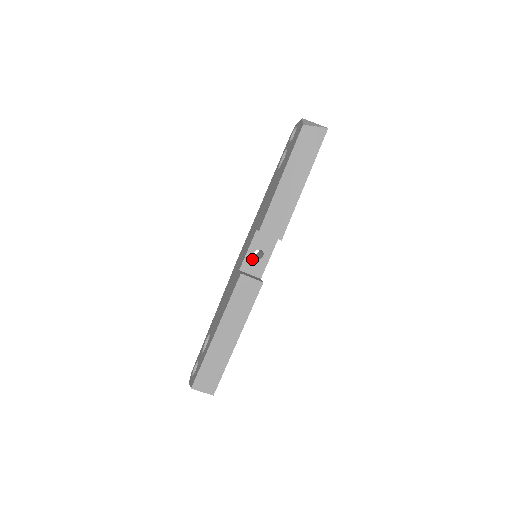
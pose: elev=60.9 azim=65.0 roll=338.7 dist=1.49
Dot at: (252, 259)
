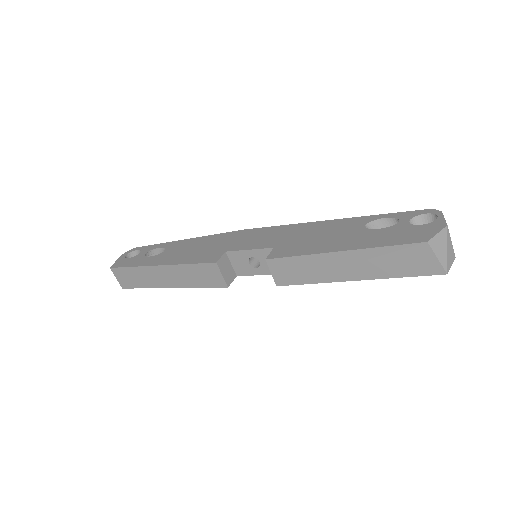
Dot at: (245, 258)
